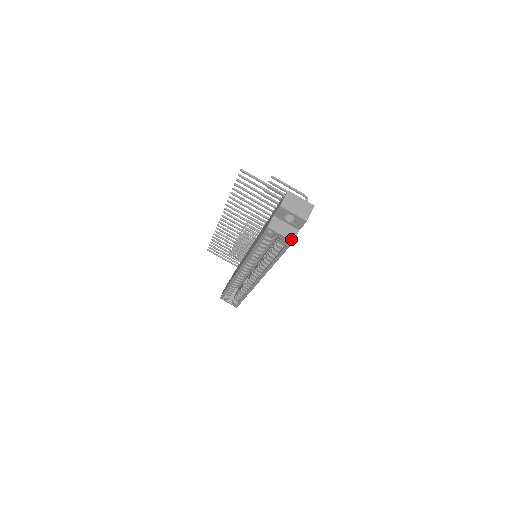
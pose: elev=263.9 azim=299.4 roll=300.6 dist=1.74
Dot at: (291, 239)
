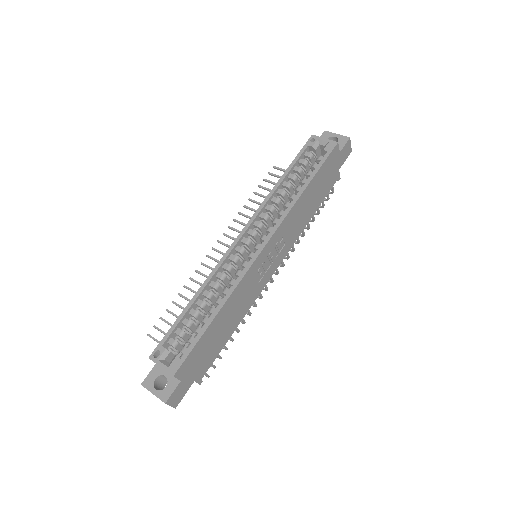
Dot at: (335, 142)
